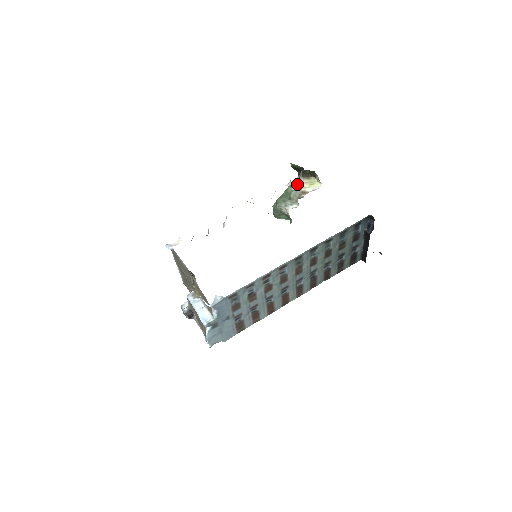
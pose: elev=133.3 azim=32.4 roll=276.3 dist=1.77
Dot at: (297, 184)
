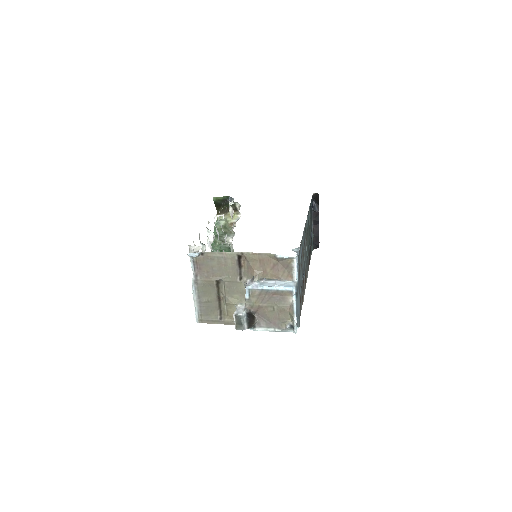
Dot at: (221, 220)
